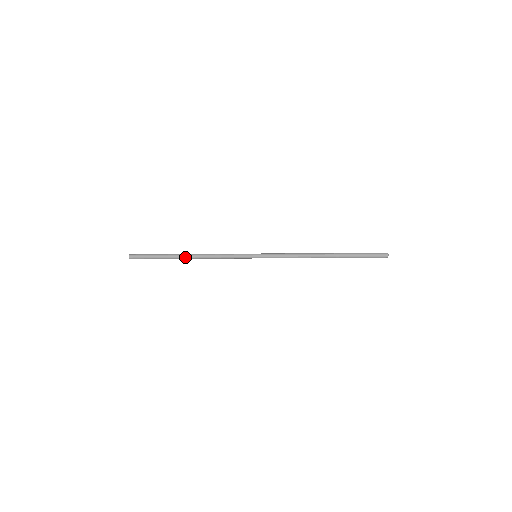
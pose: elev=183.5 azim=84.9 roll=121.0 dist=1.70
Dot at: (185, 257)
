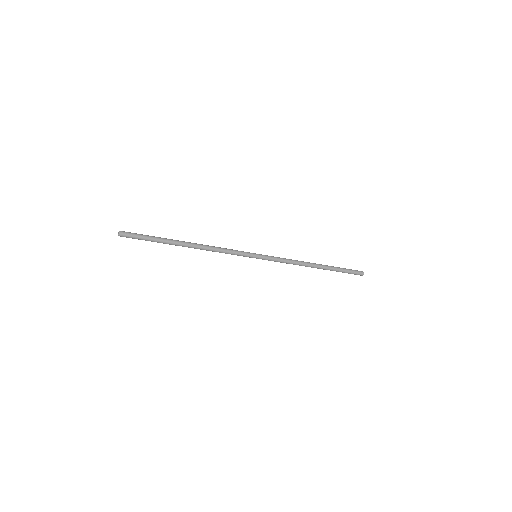
Dot at: (185, 246)
